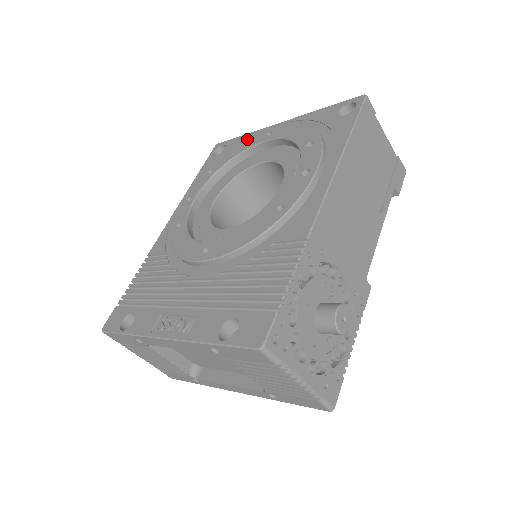
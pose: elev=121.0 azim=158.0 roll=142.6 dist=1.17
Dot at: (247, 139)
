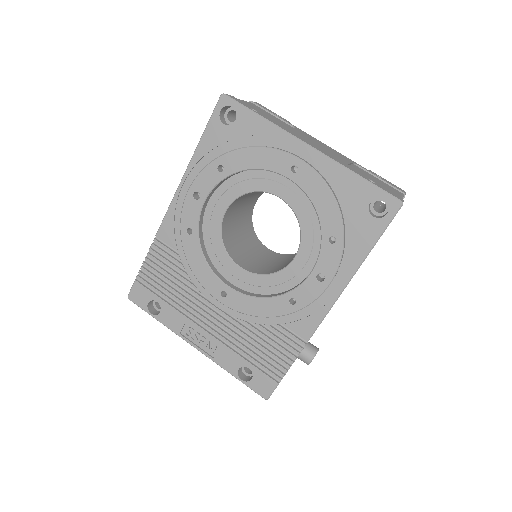
Dot at: (267, 149)
